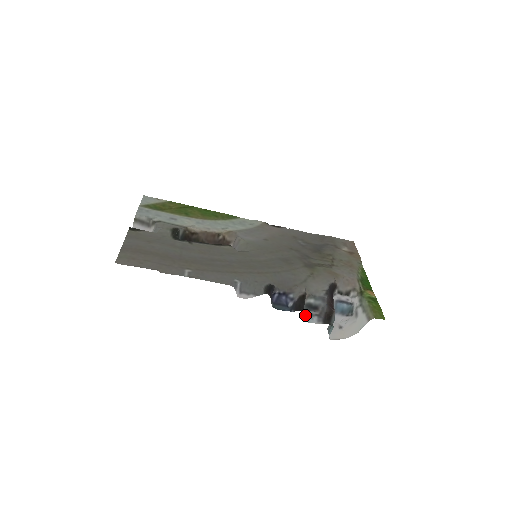
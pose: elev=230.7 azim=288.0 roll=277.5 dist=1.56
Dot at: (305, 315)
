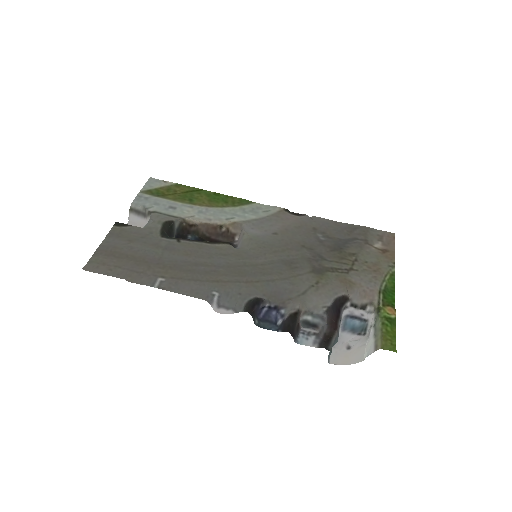
Dot at: (300, 334)
